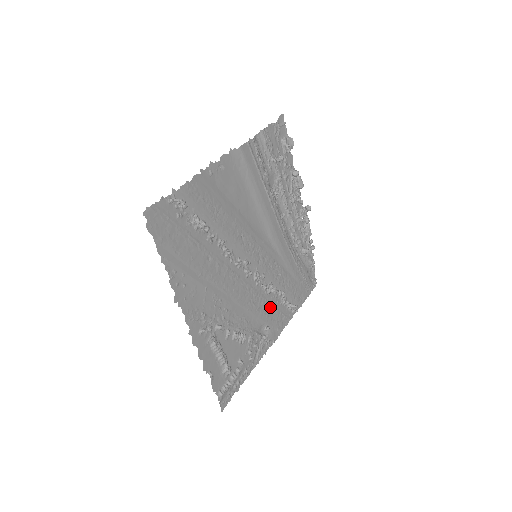
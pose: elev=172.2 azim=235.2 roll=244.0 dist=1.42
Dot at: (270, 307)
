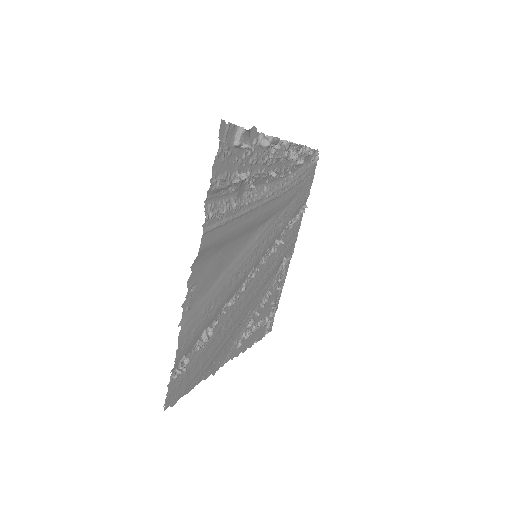
Dot at: (282, 248)
